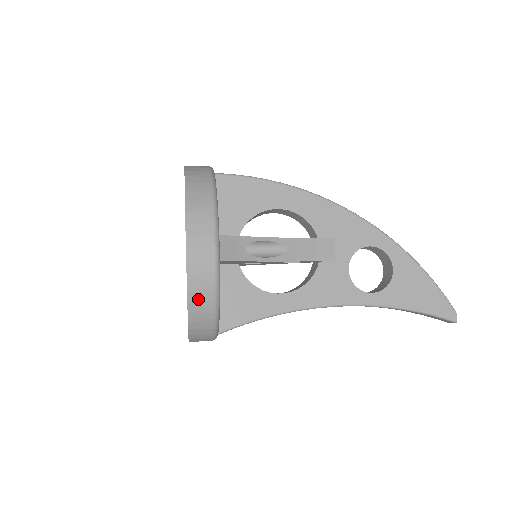
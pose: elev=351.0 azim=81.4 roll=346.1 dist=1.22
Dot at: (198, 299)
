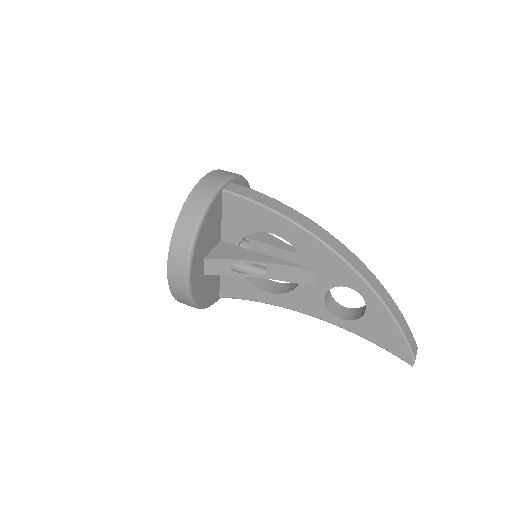
Dot at: (181, 301)
